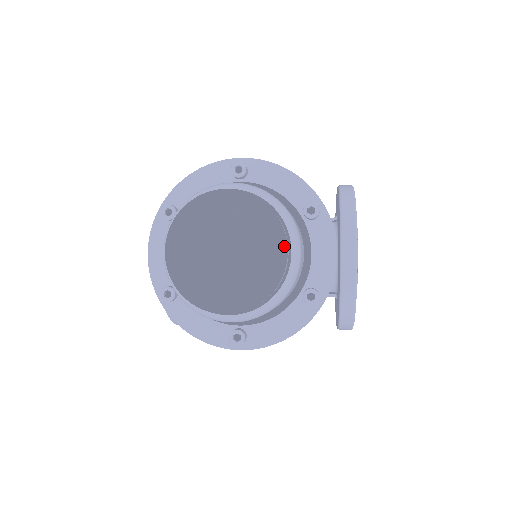
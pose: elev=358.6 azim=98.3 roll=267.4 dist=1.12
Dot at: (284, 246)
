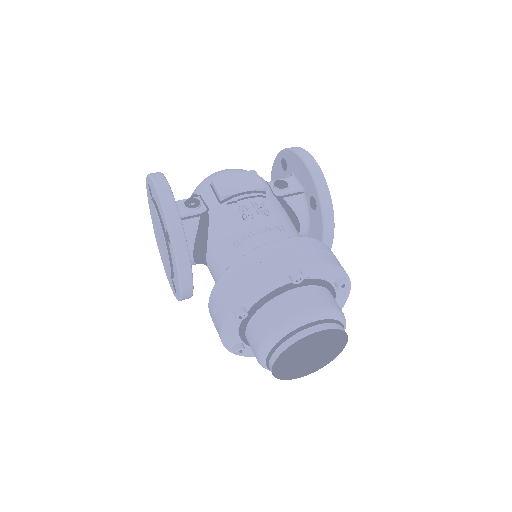
Dot at: (346, 342)
